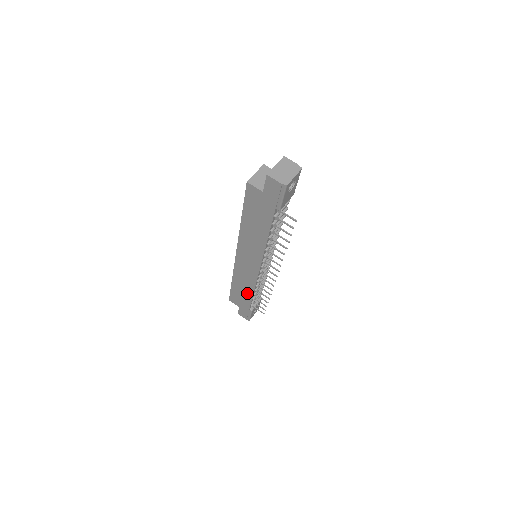
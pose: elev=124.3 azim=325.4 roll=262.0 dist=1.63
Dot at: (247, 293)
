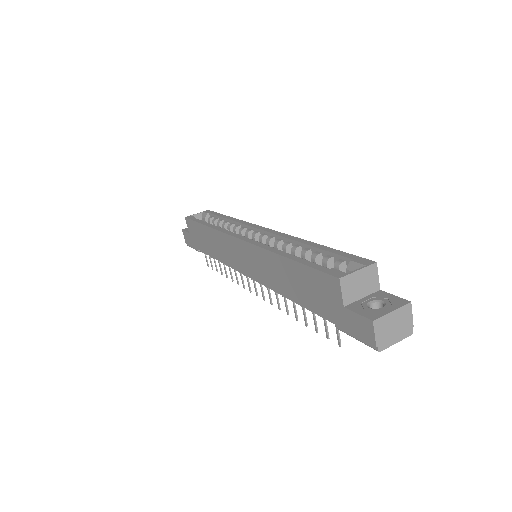
Dot at: (210, 249)
